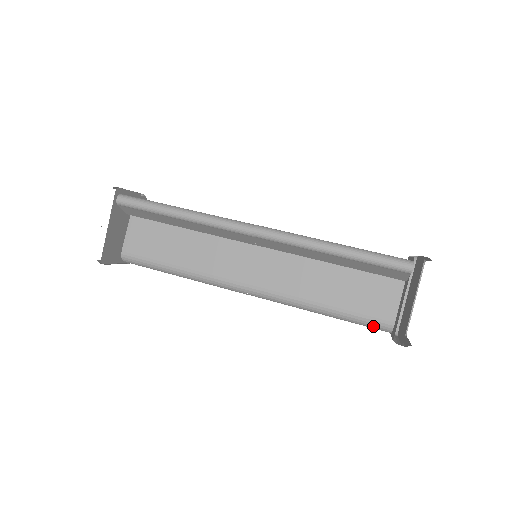
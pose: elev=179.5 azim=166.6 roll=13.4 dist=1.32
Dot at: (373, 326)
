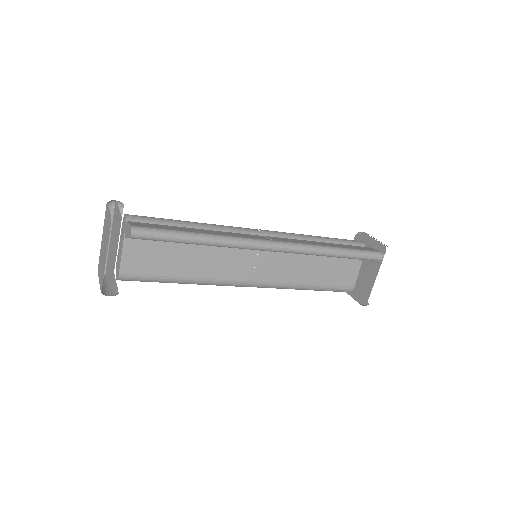
Dot at: (339, 291)
